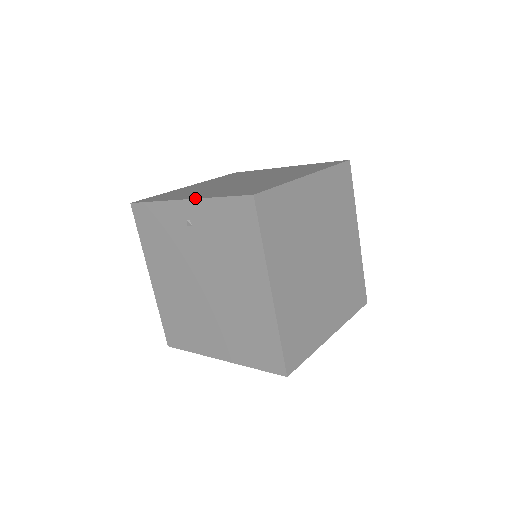
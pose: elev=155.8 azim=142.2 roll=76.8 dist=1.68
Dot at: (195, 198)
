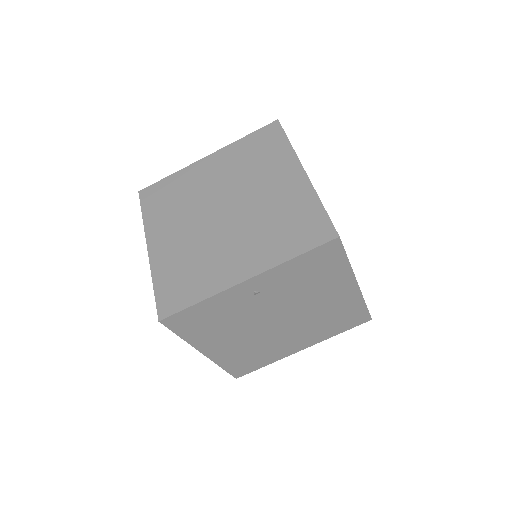
Dot at: (262, 272)
